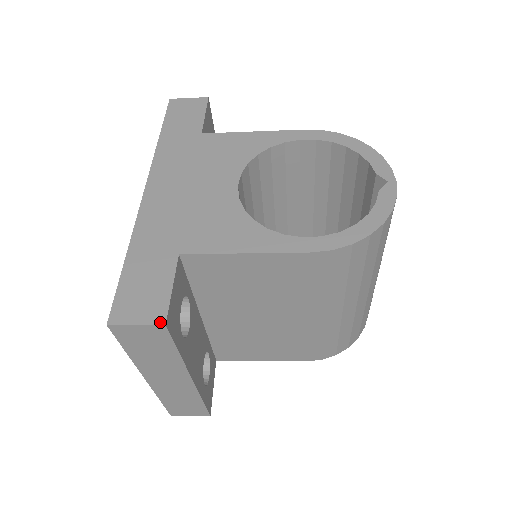
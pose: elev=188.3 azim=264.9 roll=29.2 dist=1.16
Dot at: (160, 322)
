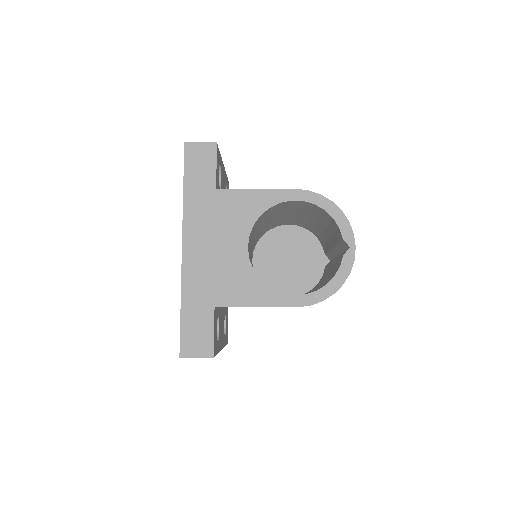
Dot at: (210, 356)
